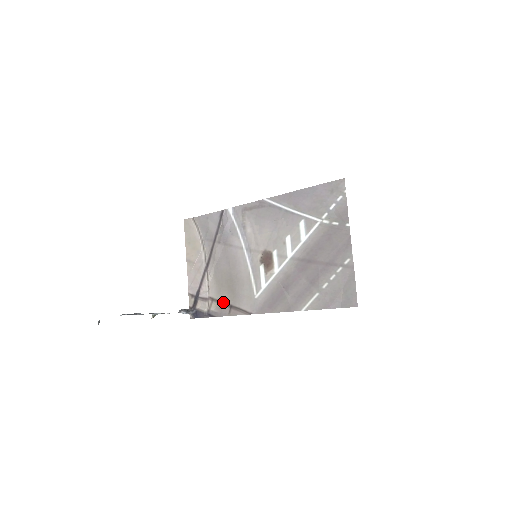
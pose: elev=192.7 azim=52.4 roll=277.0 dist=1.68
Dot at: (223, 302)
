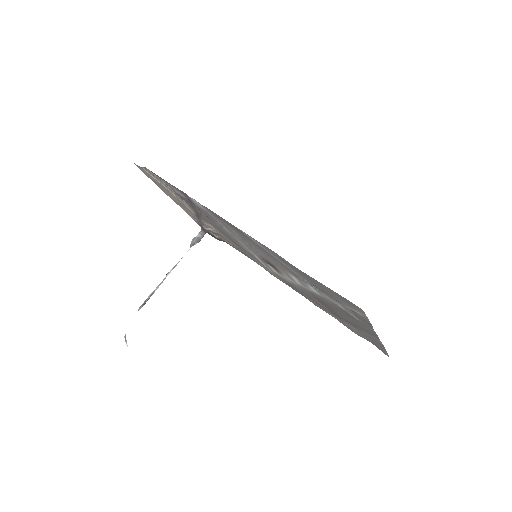
Dot at: occluded
